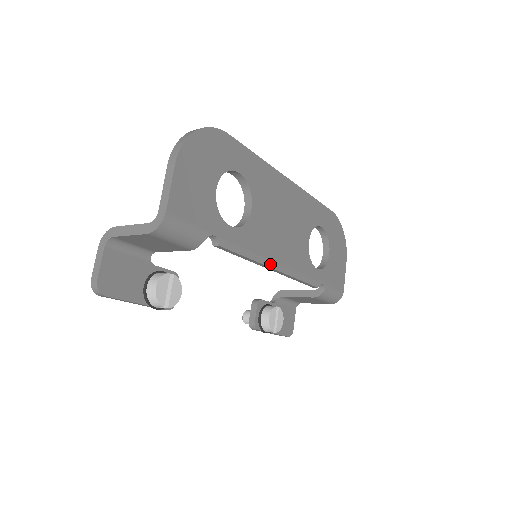
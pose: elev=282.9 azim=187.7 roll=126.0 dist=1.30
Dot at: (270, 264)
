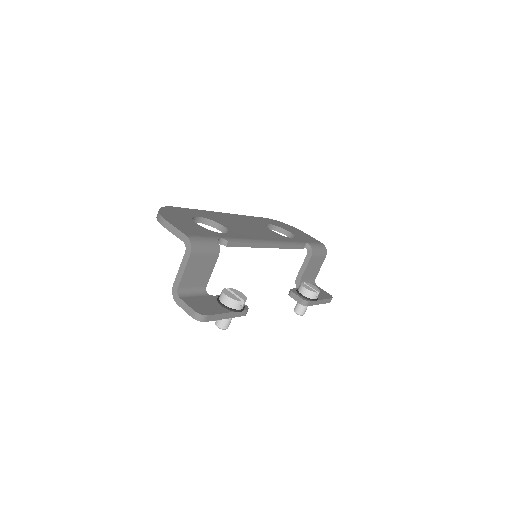
Dot at: (264, 242)
